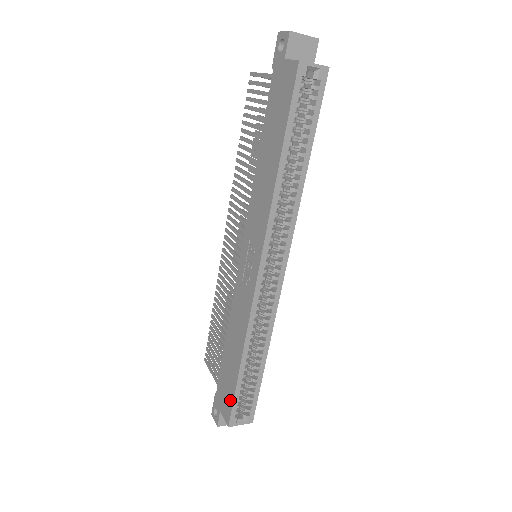
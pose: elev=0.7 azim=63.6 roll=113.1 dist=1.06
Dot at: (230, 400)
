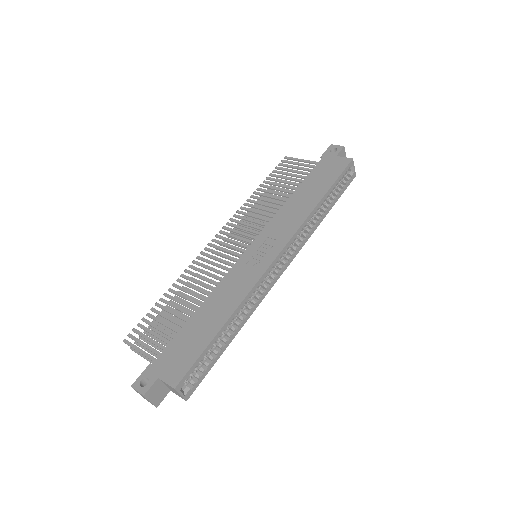
Dot at: (189, 361)
